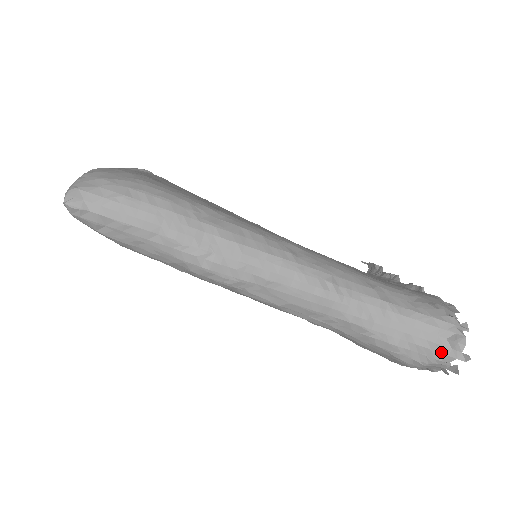
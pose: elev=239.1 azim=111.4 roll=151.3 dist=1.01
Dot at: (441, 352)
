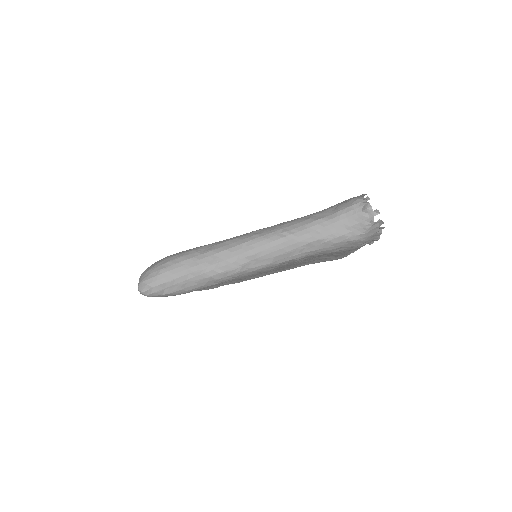
Dot at: (365, 220)
